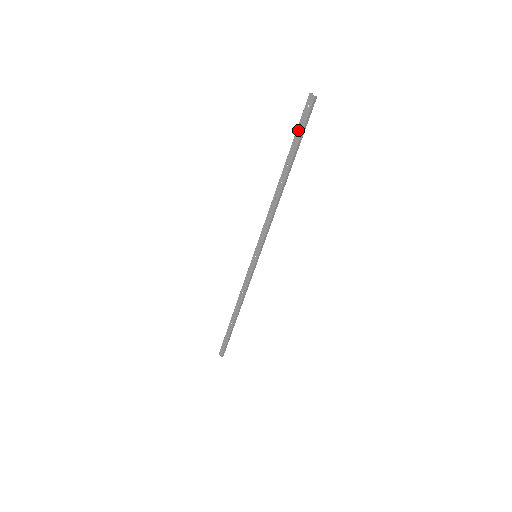
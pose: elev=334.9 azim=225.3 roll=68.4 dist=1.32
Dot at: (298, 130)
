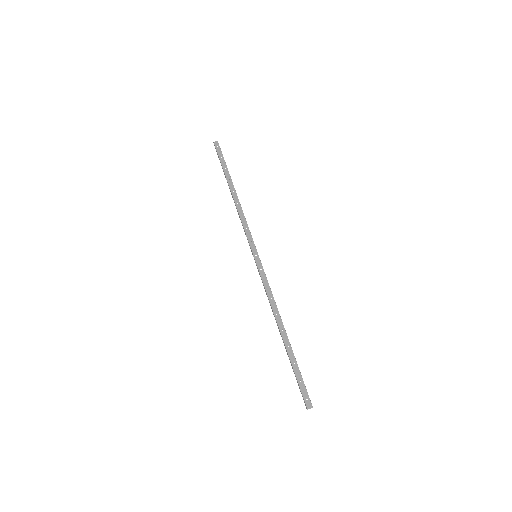
Dot at: (221, 160)
